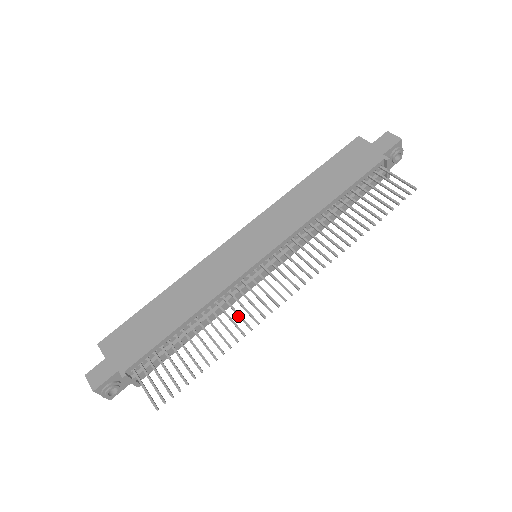
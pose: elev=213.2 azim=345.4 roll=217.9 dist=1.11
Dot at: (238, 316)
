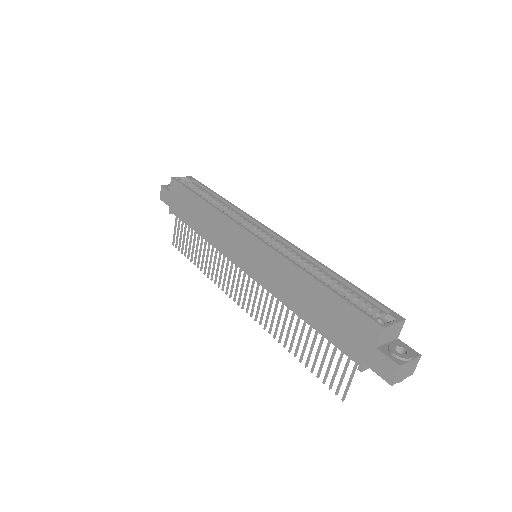
Dot at: (218, 268)
